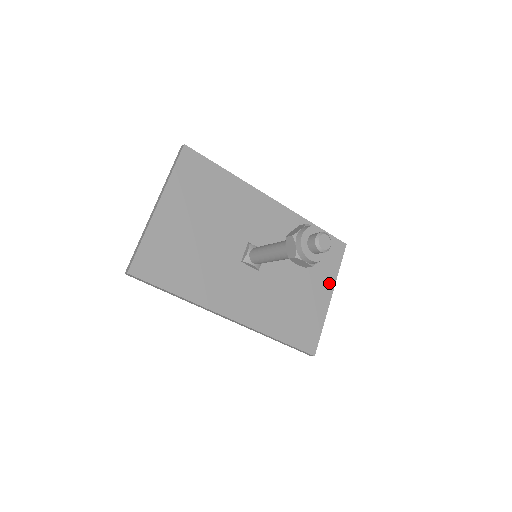
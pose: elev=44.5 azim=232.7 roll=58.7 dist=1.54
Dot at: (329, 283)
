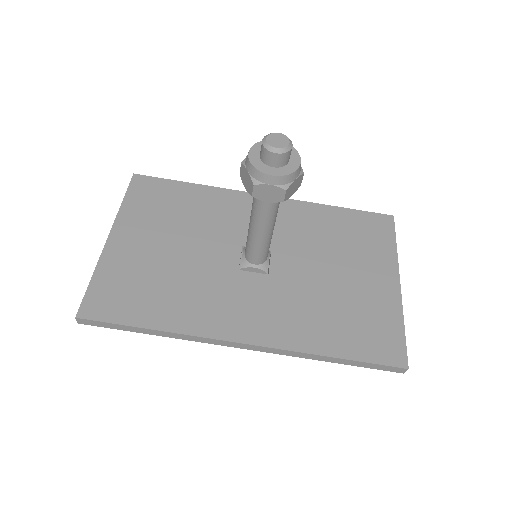
Dot at: (387, 266)
